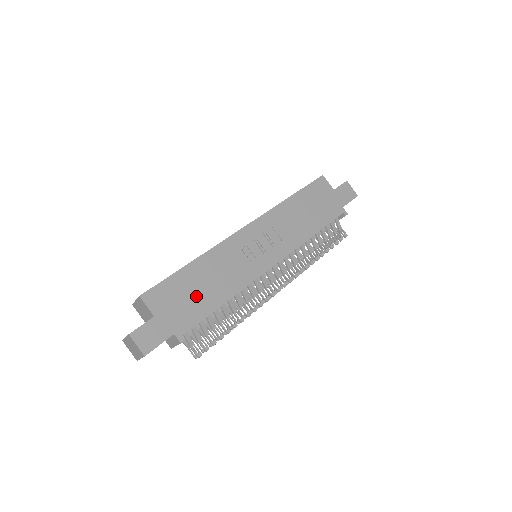
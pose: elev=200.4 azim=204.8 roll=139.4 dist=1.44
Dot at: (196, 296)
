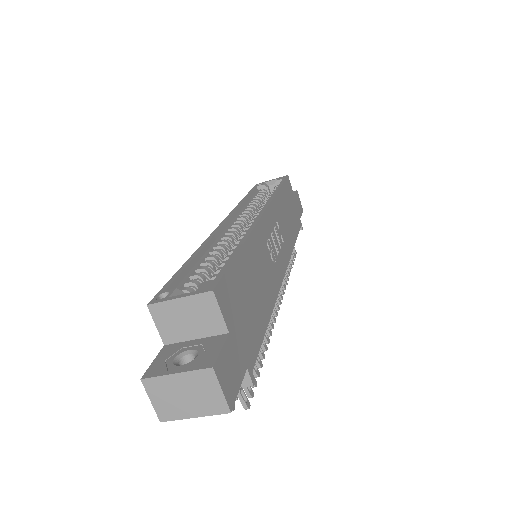
Dot at: (252, 303)
